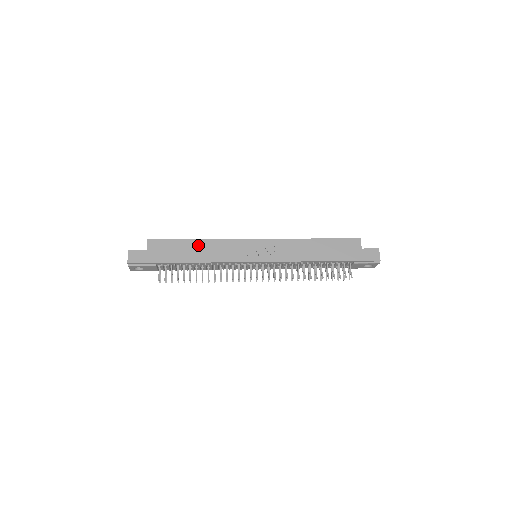
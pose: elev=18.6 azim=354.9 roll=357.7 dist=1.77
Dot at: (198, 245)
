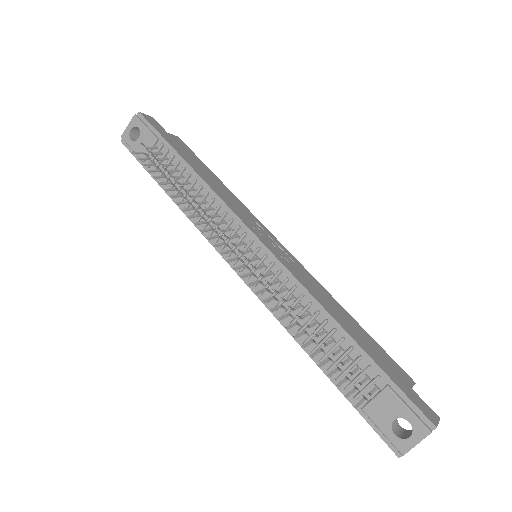
Dot at: (216, 180)
